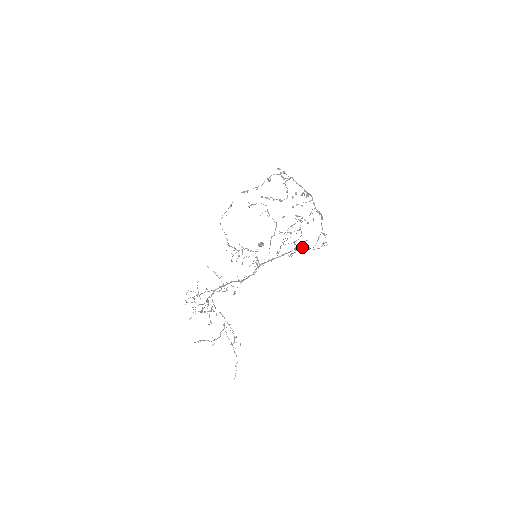
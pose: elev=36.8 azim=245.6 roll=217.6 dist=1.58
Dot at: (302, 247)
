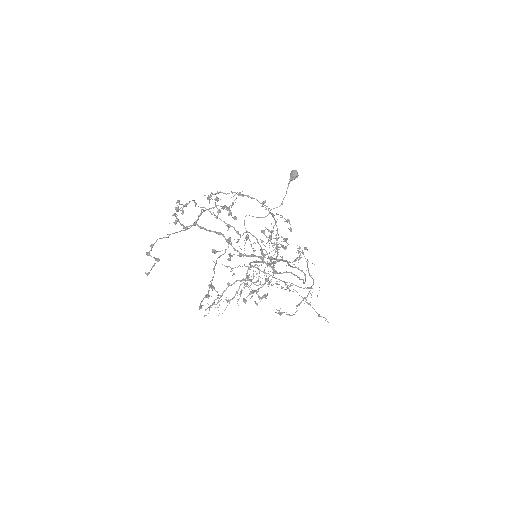
Dot at: occluded
